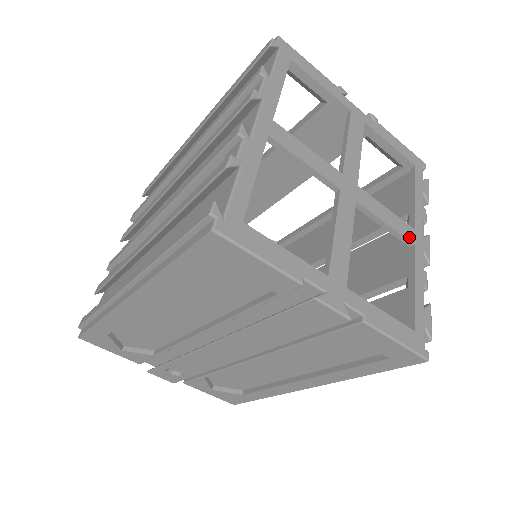
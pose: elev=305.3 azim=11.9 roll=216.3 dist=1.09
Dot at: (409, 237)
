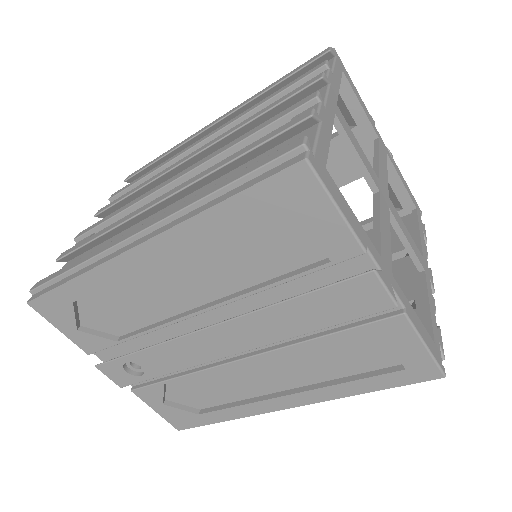
Dot at: (421, 261)
